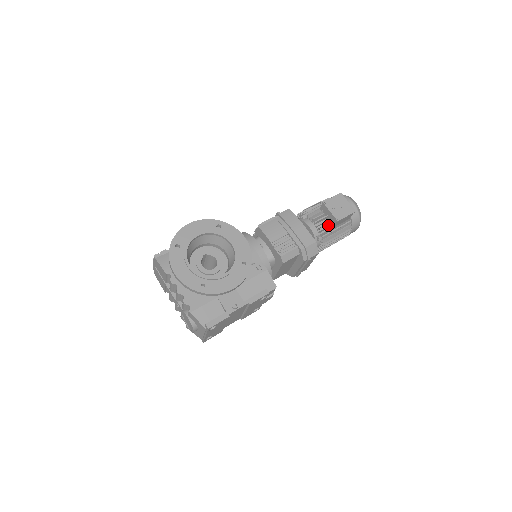
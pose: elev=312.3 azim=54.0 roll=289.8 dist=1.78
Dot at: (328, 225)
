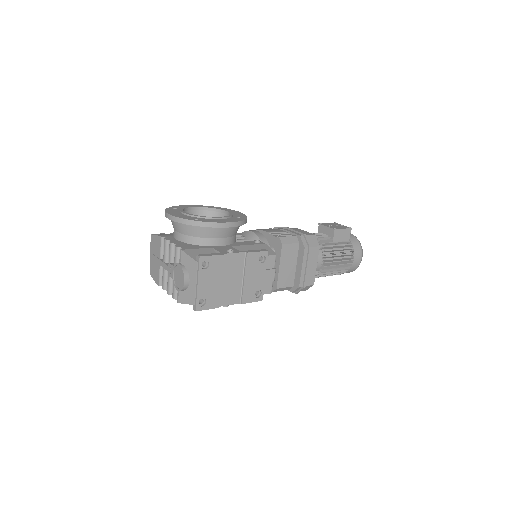
Dot at: occluded
